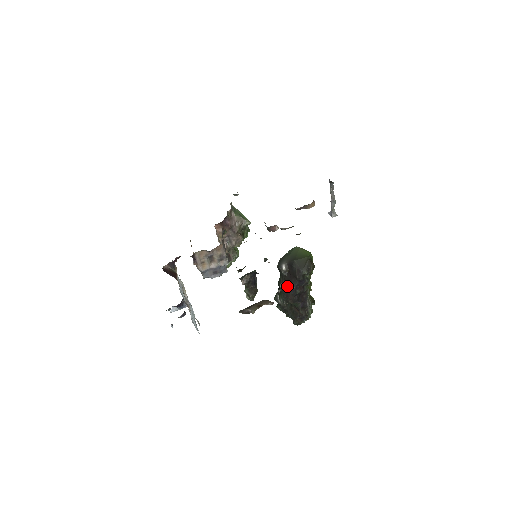
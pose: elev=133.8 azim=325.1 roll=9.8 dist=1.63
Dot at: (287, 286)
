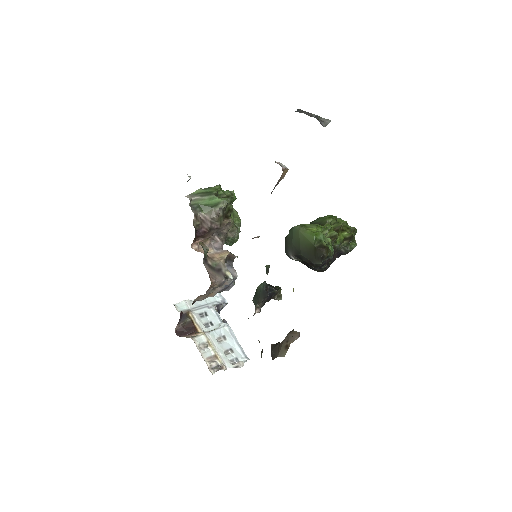
Dot at: occluded
